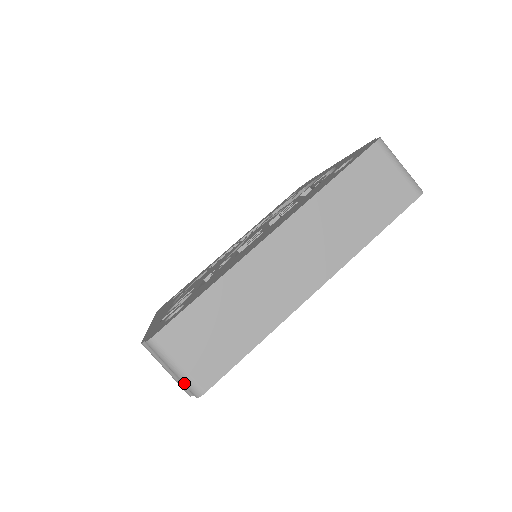
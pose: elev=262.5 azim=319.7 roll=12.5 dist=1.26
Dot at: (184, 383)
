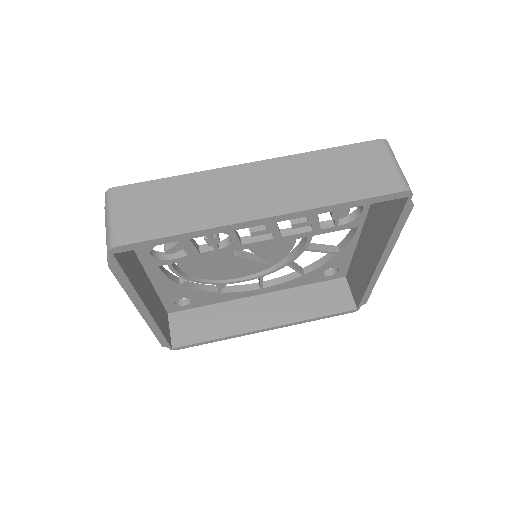
Dot at: (108, 235)
